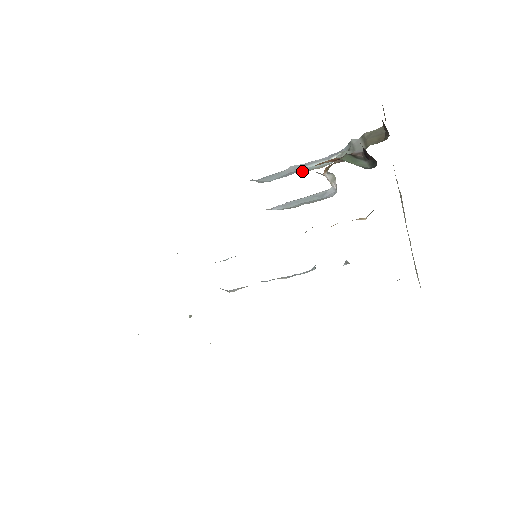
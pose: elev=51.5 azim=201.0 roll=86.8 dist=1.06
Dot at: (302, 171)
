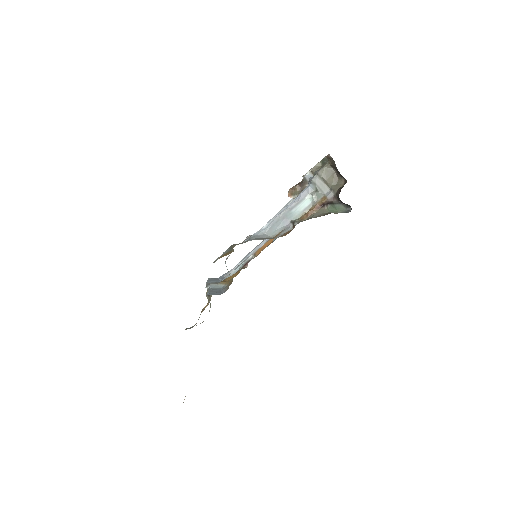
Dot at: (295, 217)
